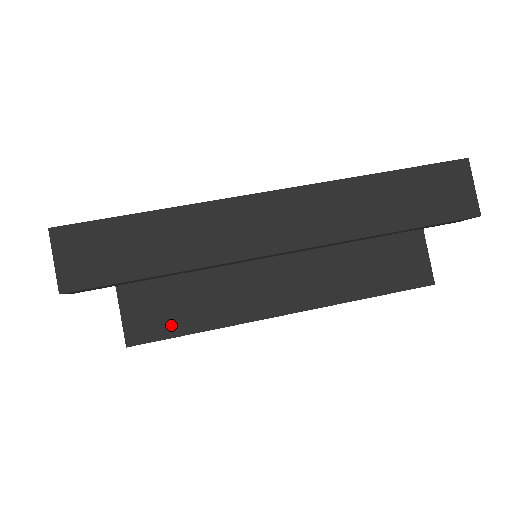
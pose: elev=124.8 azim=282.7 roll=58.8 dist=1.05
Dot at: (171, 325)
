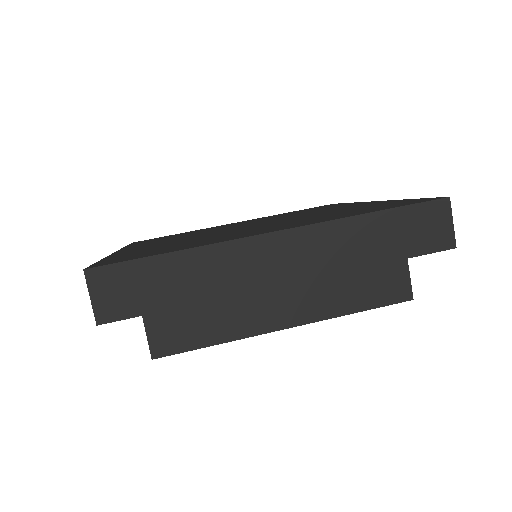
Dot at: (189, 340)
